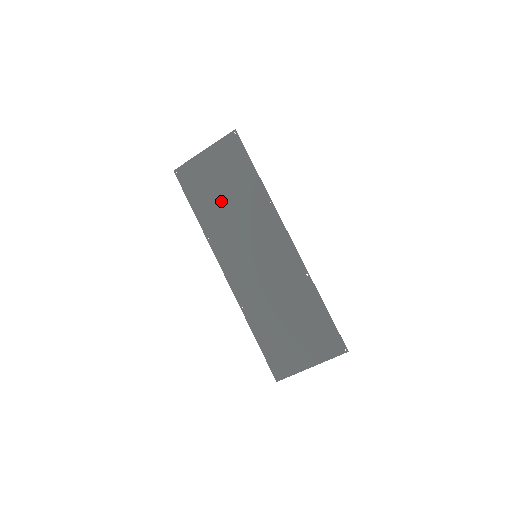
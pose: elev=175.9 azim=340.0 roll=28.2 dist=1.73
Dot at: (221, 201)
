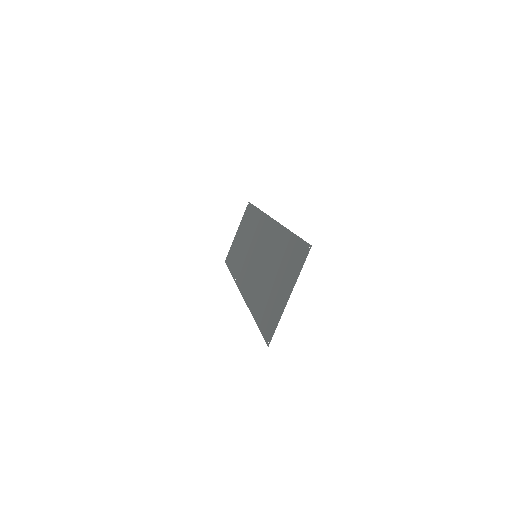
Dot at: (242, 247)
